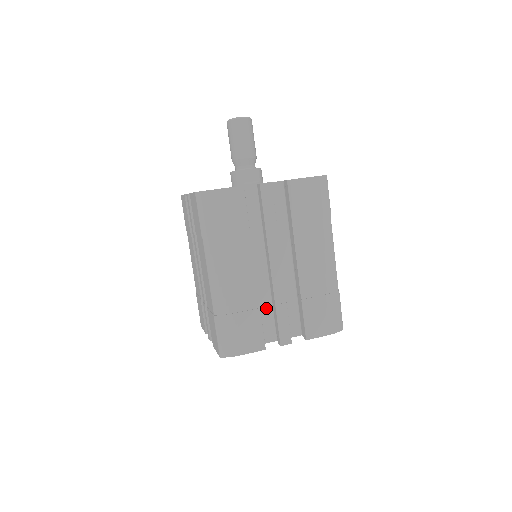
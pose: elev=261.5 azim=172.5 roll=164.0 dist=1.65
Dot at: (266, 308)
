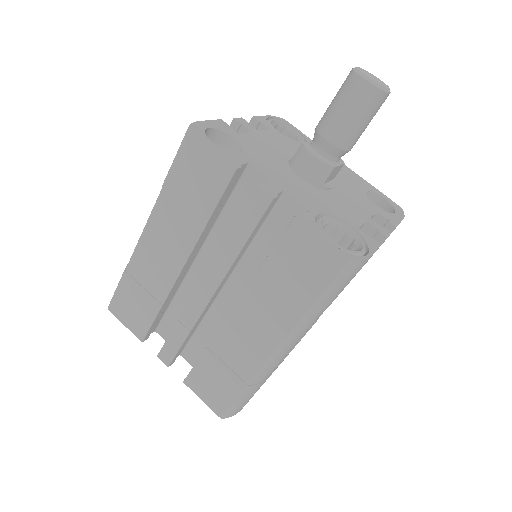
Dot at: occluded
